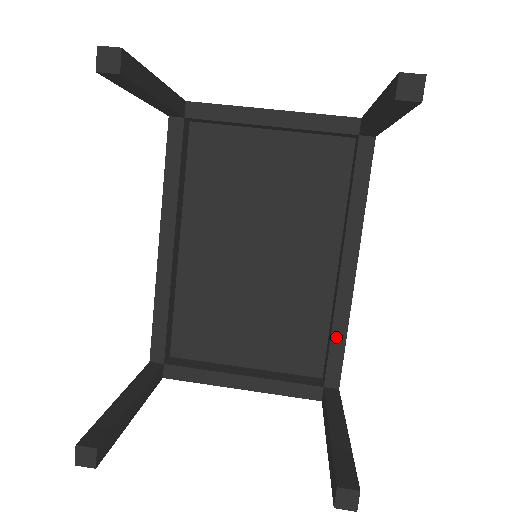
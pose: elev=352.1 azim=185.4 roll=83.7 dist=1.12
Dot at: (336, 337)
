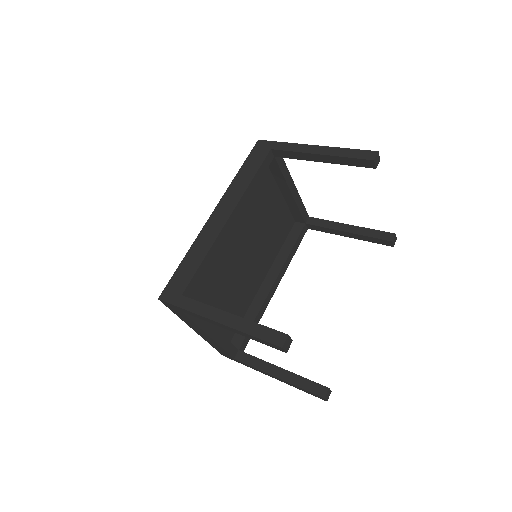
Dot at: (256, 321)
